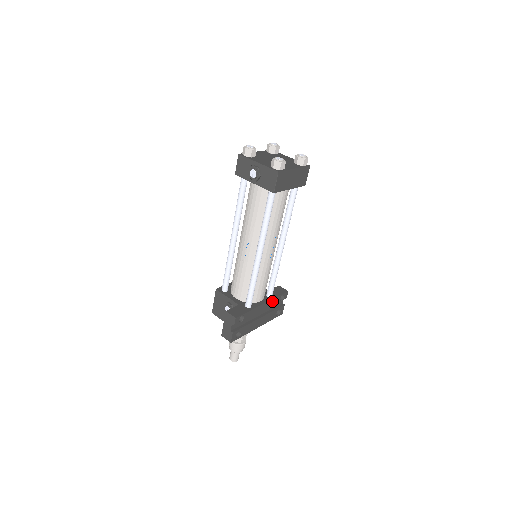
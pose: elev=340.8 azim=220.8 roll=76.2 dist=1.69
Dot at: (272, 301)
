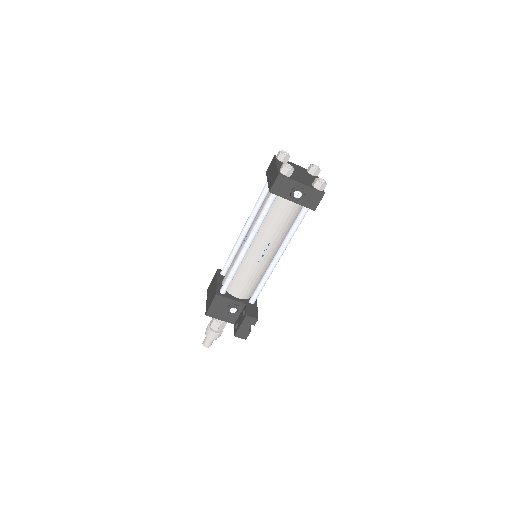
Dot at: occluded
